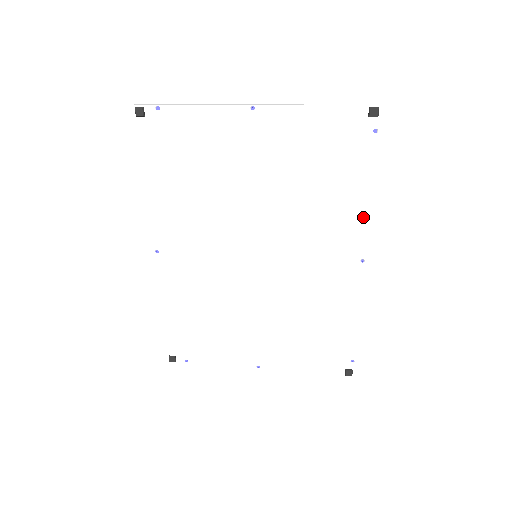
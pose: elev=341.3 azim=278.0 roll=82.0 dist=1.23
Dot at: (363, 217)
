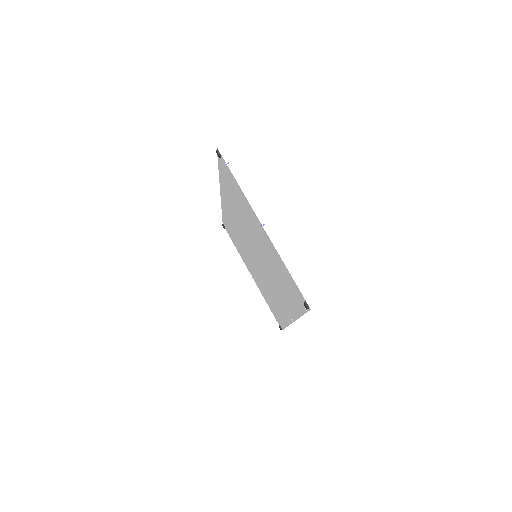
Dot at: (295, 314)
